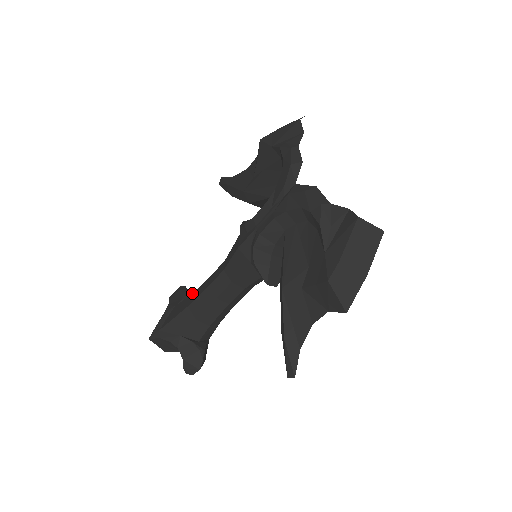
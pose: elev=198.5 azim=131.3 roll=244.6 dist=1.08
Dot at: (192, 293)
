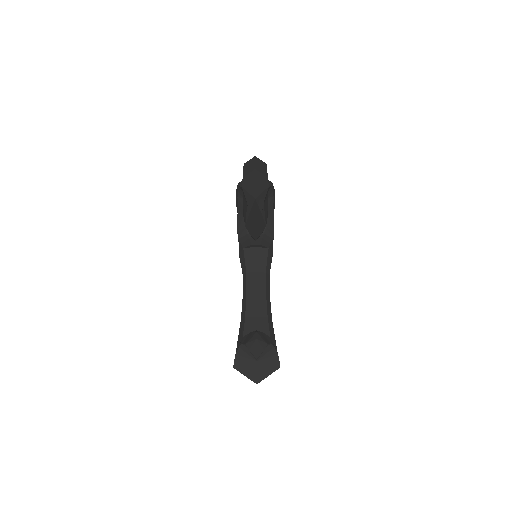
Dot at: occluded
